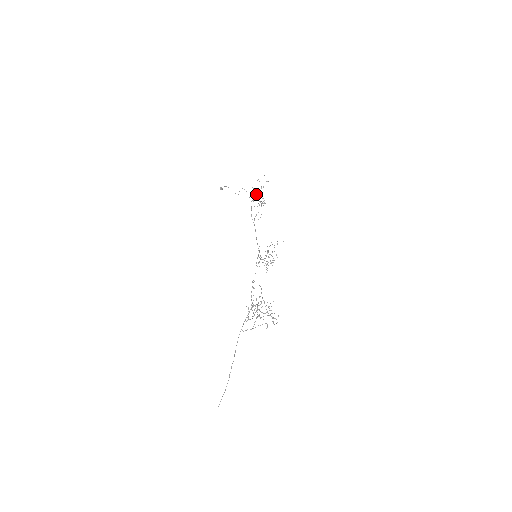
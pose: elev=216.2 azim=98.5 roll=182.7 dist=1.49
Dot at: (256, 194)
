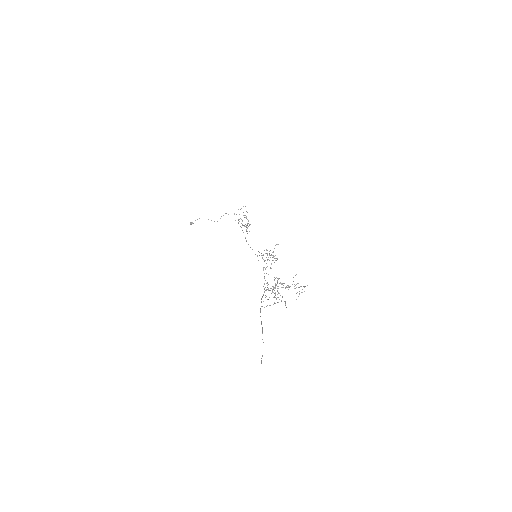
Dot at: (240, 218)
